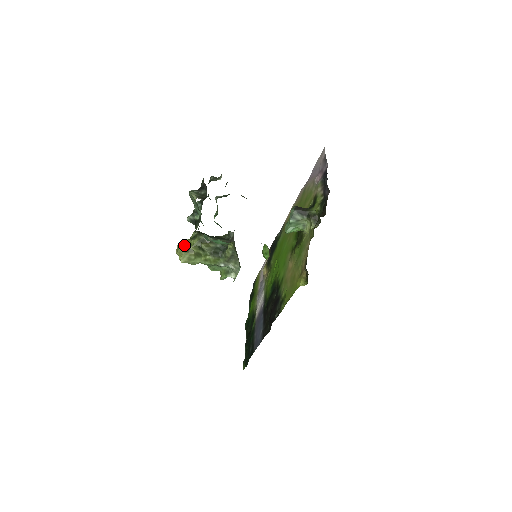
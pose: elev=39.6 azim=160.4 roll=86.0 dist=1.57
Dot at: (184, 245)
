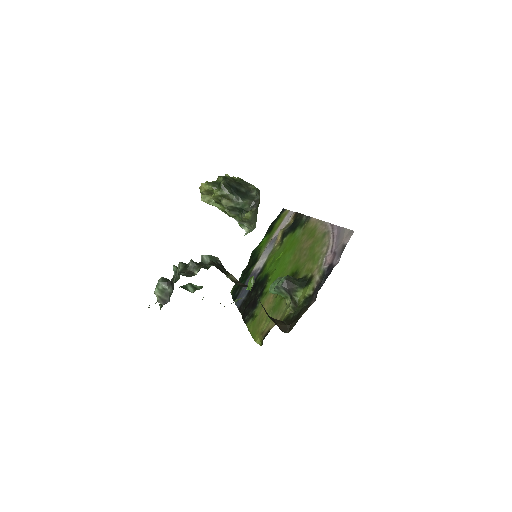
Dot at: (206, 190)
